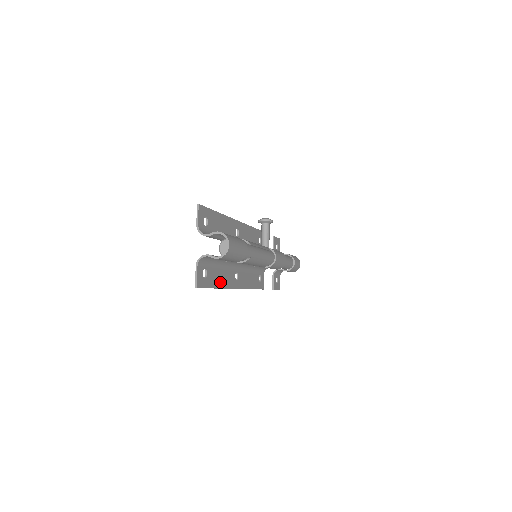
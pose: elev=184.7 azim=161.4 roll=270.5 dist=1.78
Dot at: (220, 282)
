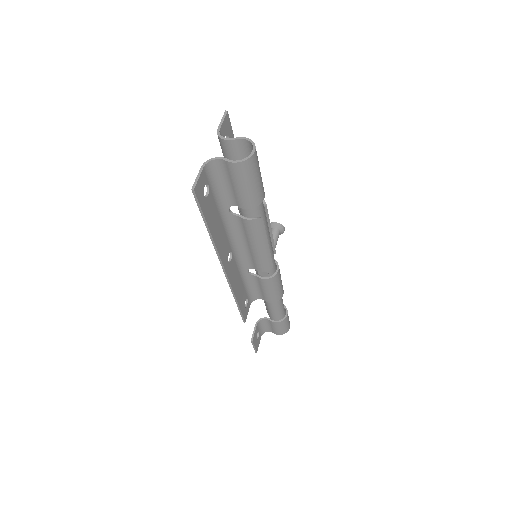
Dot at: (215, 231)
